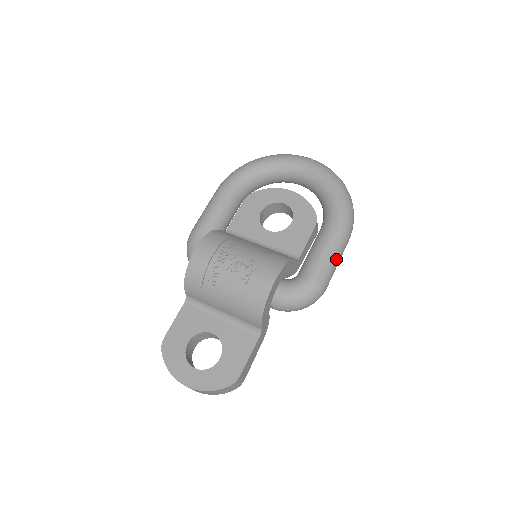
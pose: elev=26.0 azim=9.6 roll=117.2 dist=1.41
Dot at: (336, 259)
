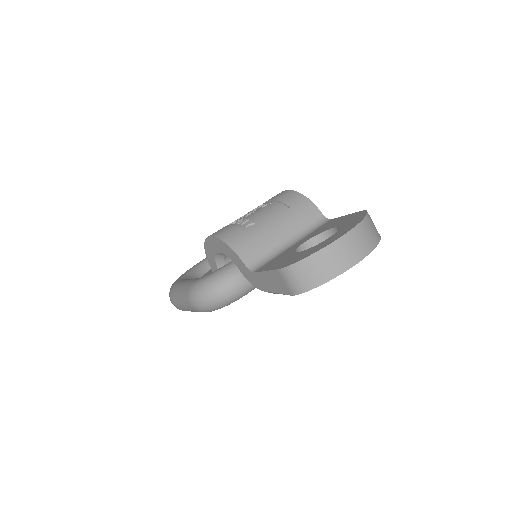
Dot at: occluded
